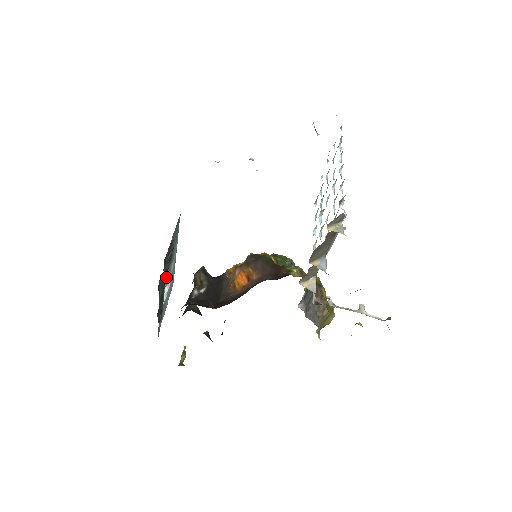
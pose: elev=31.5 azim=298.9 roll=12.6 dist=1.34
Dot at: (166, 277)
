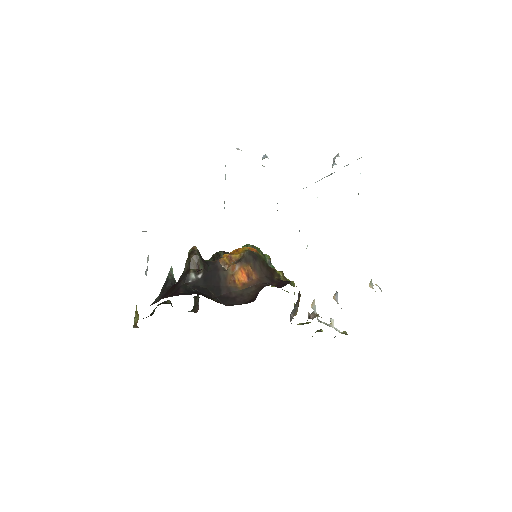
Dot at: occluded
